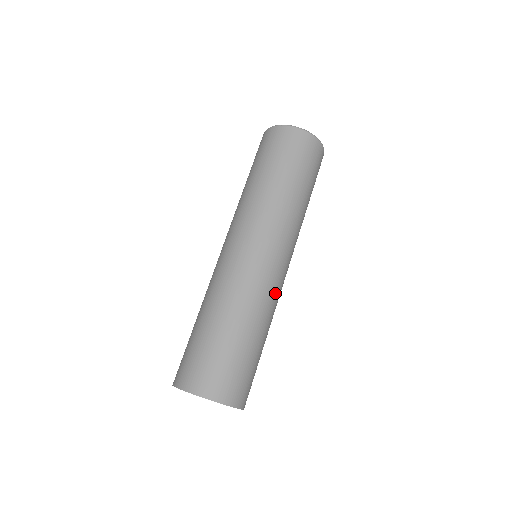
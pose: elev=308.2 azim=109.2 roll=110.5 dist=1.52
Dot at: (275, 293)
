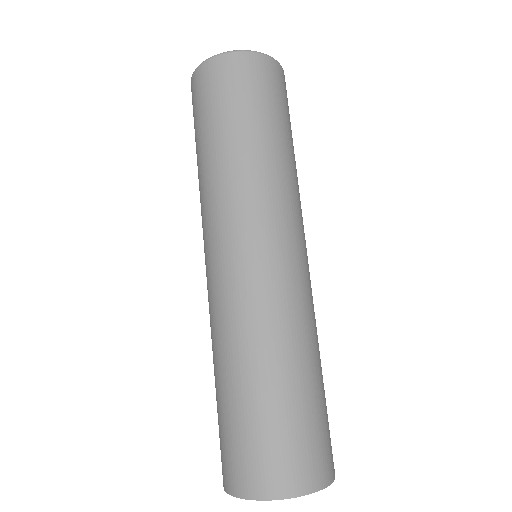
Dot at: occluded
